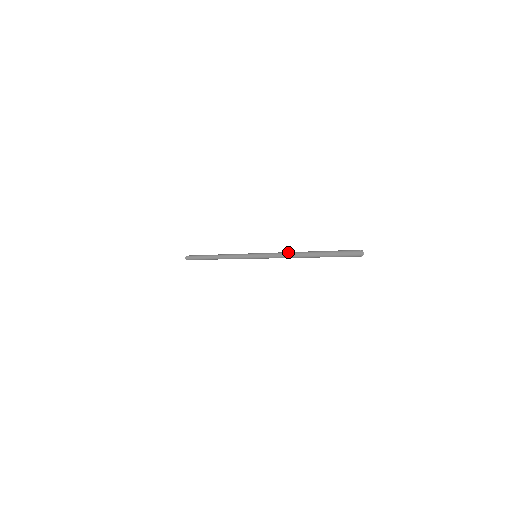
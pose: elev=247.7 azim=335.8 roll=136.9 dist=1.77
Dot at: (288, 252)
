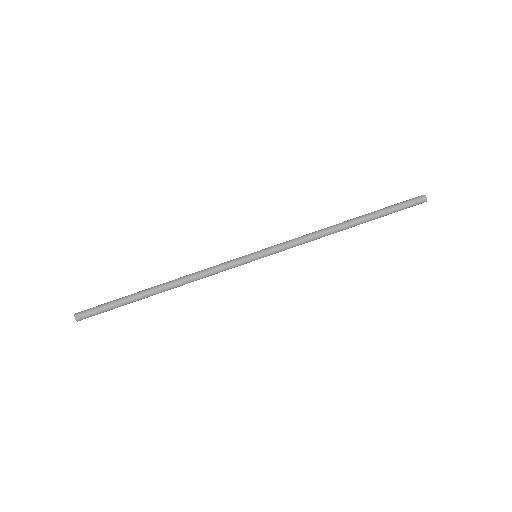
Dot at: (319, 230)
